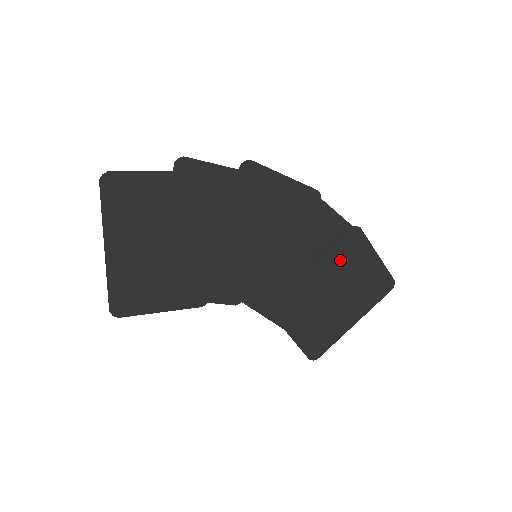
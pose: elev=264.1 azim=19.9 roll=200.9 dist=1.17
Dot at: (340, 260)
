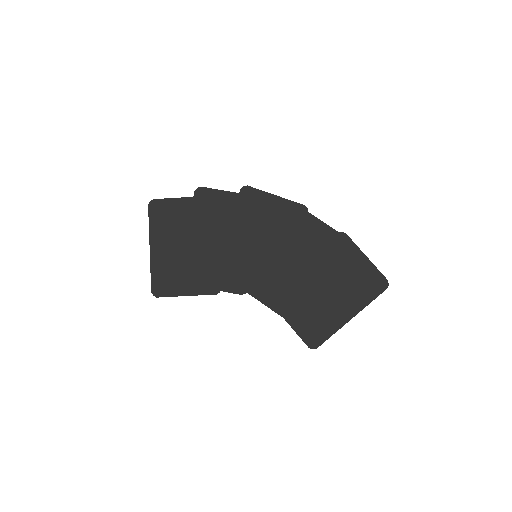
Dot at: (329, 260)
